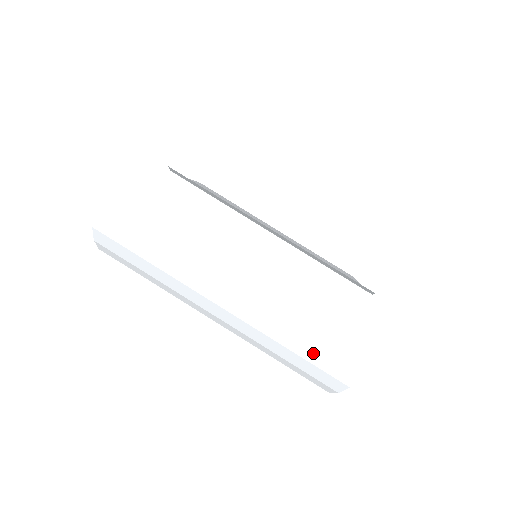
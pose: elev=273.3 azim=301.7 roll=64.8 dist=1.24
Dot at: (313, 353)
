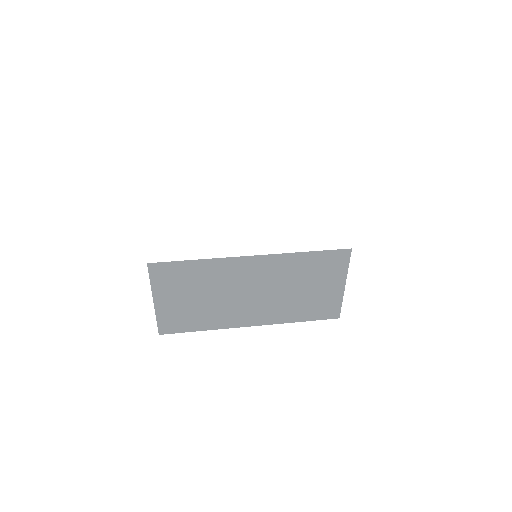
Dot at: (351, 155)
